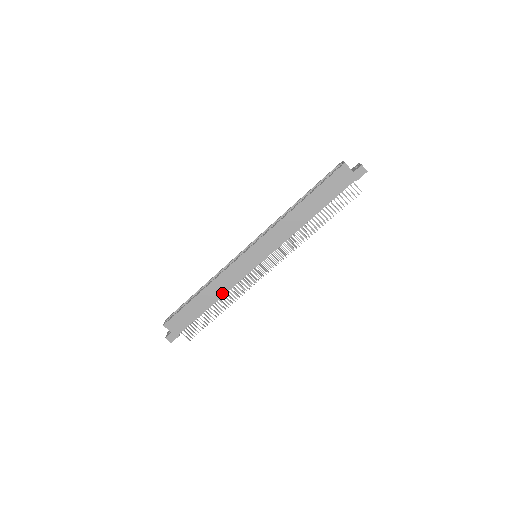
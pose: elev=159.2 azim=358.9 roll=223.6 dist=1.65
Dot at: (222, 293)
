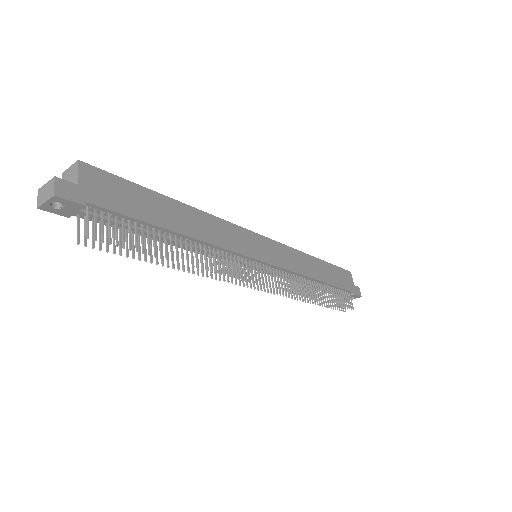
Dot at: (205, 238)
